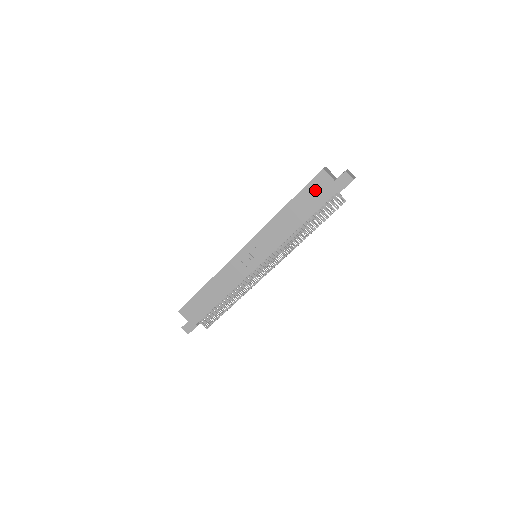
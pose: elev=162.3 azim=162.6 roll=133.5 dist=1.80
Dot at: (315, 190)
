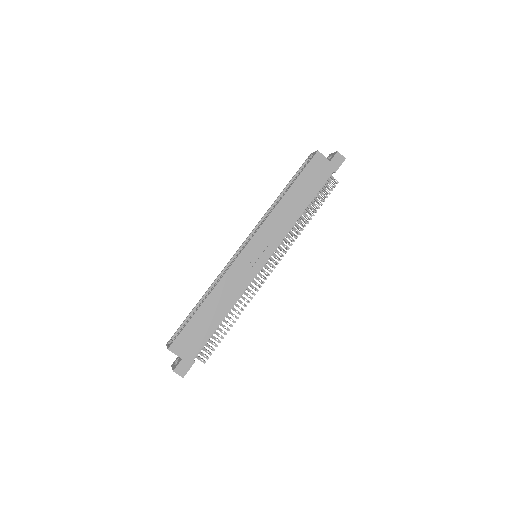
Dot at: (313, 172)
